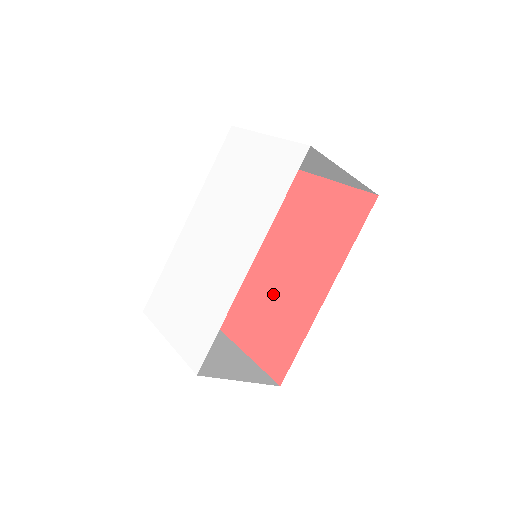
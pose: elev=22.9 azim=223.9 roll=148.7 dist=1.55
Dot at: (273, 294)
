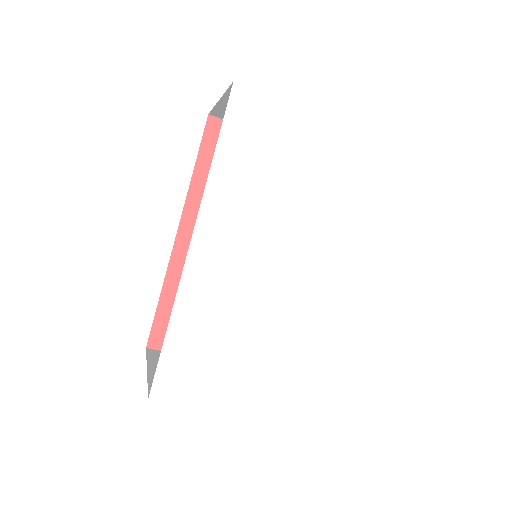
Dot at: occluded
